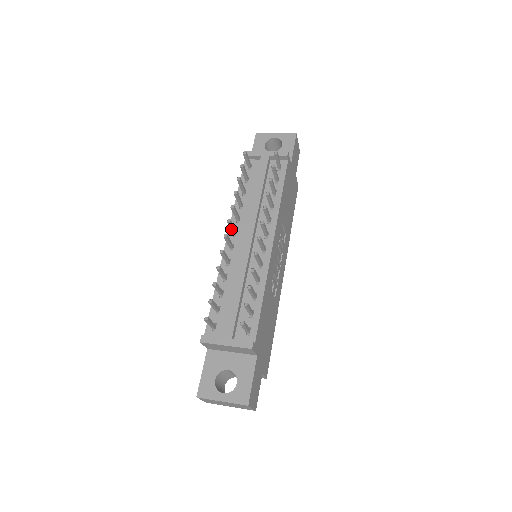
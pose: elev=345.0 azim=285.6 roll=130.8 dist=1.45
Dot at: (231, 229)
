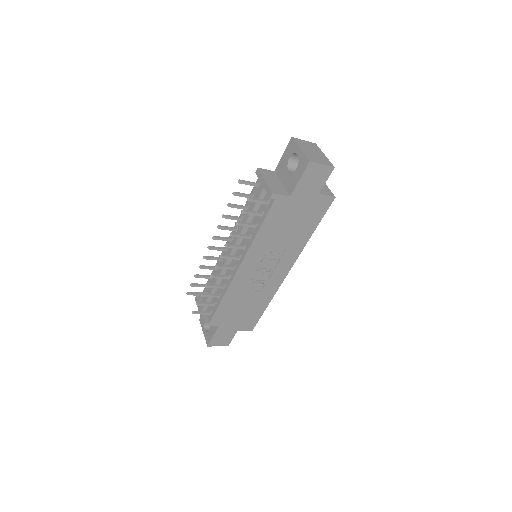
Dot at: (223, 239)
